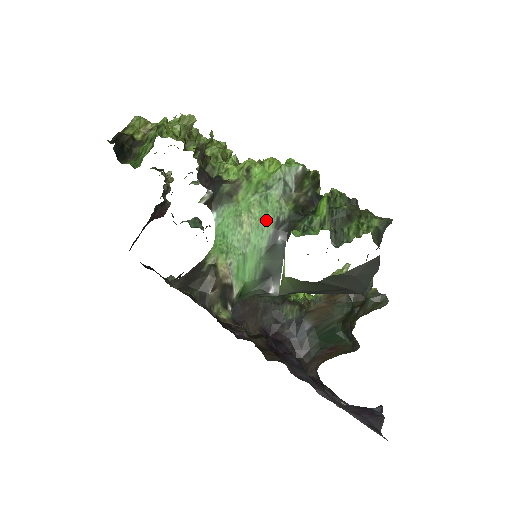
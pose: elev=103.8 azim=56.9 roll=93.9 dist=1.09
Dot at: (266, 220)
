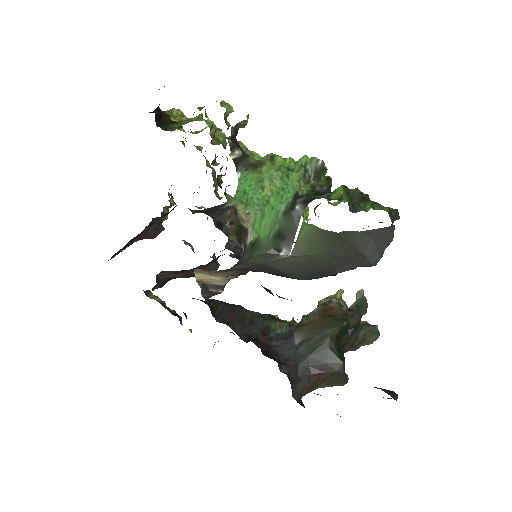
Dot at: (286, 191)
